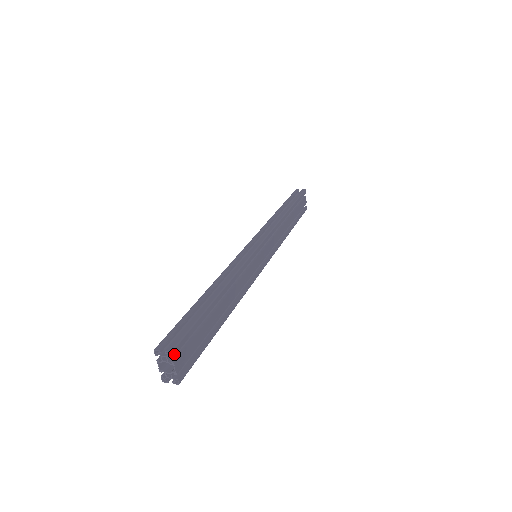
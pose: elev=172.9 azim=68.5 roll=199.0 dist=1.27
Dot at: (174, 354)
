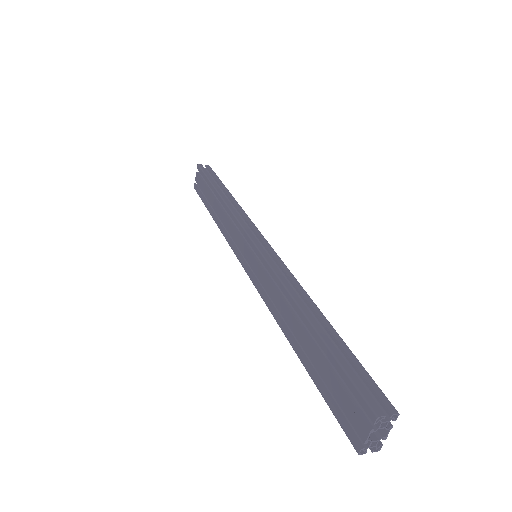
Dot at: (394, 414)
